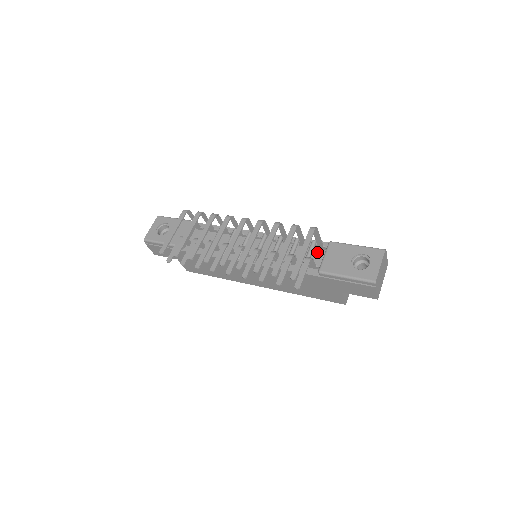
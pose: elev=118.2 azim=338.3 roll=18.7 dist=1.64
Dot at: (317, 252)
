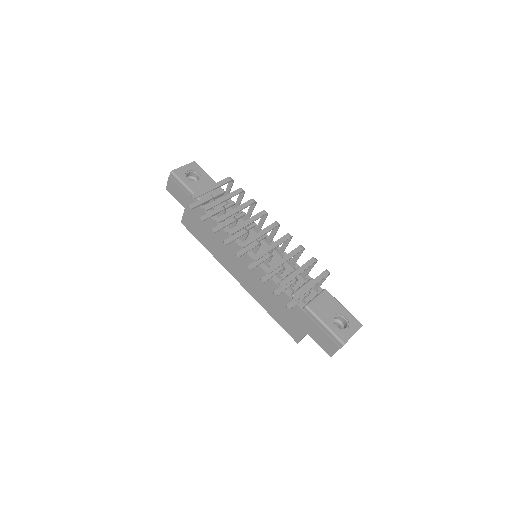
Dot at: occluded
